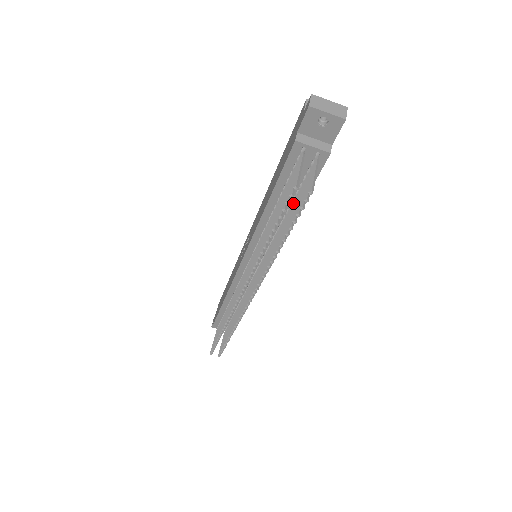
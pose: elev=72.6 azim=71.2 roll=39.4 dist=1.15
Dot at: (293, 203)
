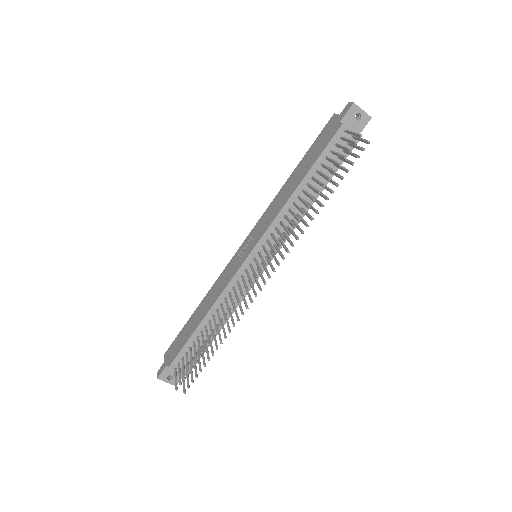
Dot at: occluded
